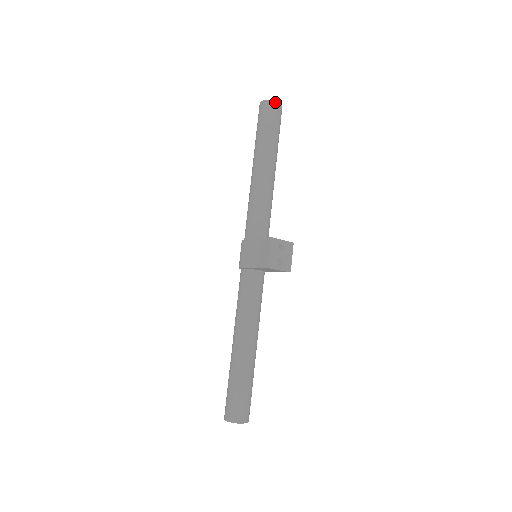
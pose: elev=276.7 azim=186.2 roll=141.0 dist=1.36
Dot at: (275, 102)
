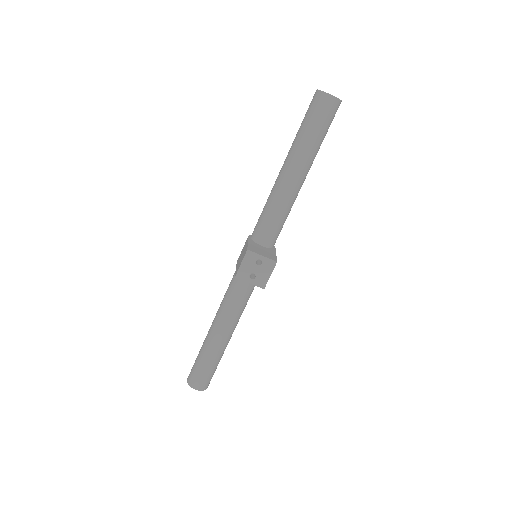
Dot at: (326, 95)
